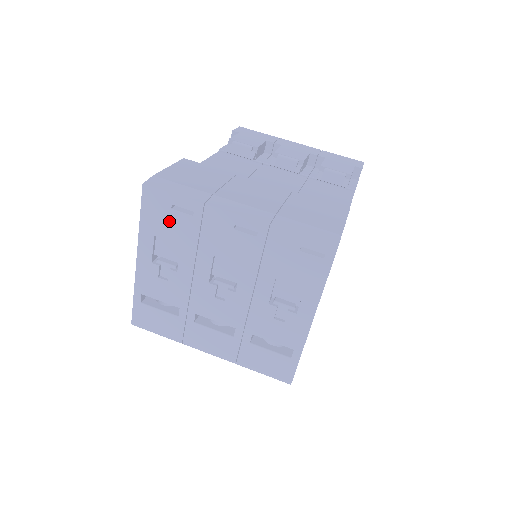
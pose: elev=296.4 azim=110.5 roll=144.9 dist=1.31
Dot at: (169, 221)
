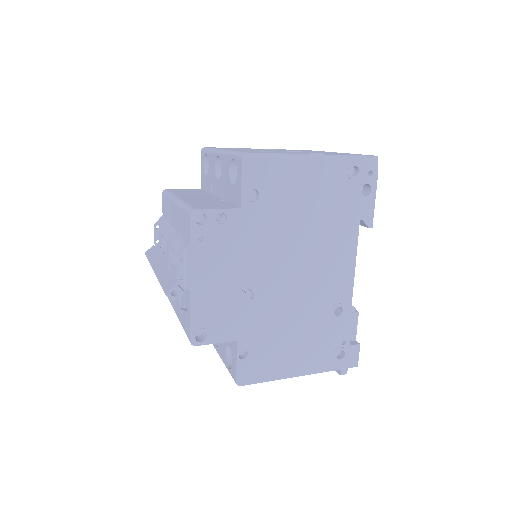
Dot at: (300, 150)
